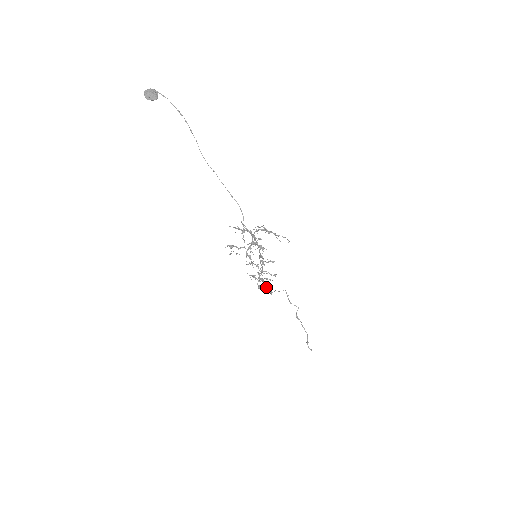
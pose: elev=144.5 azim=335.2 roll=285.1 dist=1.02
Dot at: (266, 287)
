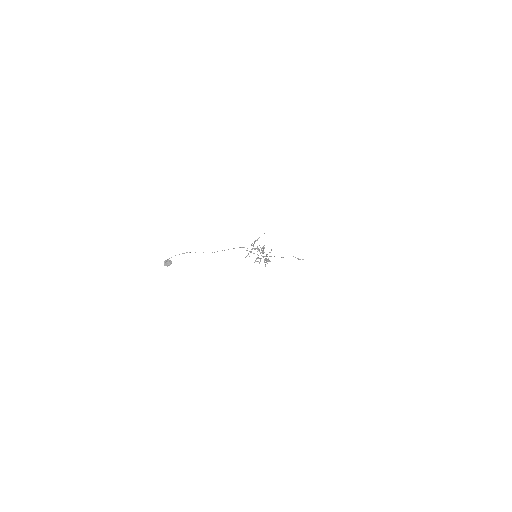
Dot at: occluded
